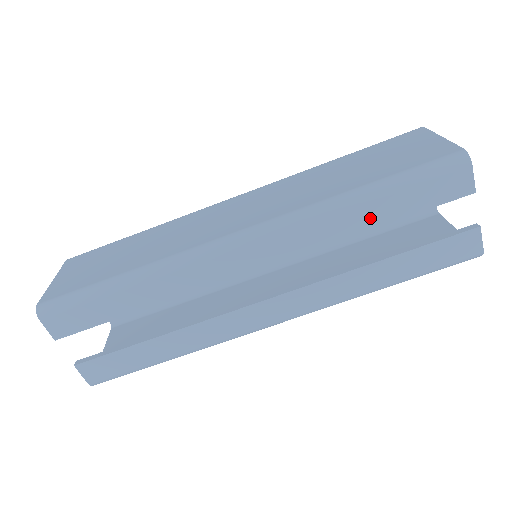
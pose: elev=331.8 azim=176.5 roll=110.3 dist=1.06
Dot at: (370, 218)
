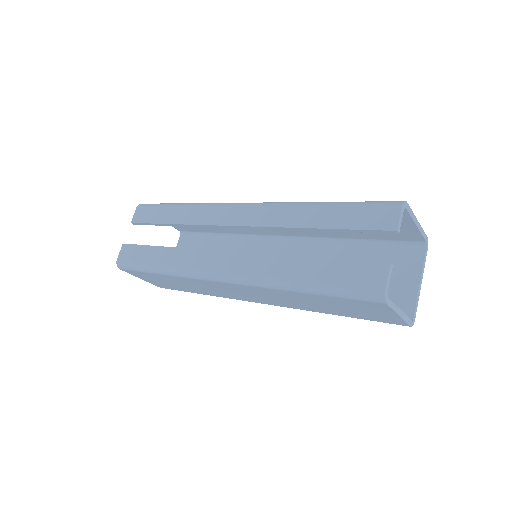
Dot at: (317, 219)
